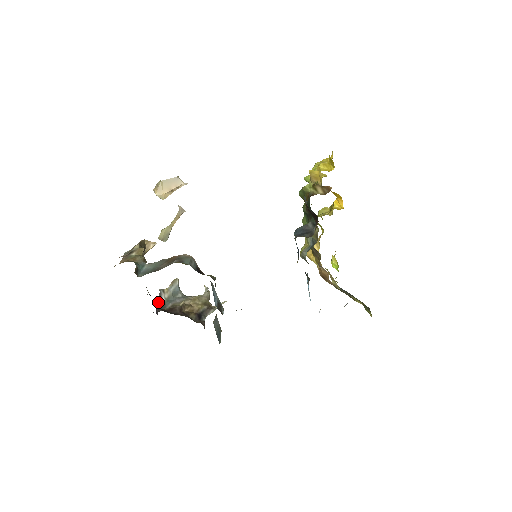
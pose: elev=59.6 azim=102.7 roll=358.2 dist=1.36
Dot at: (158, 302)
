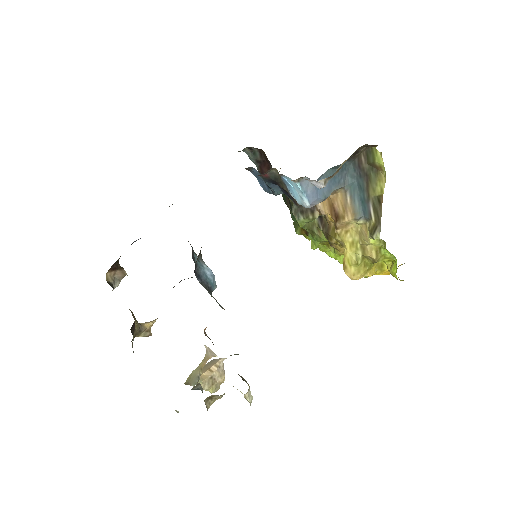
Dot at: occluded
